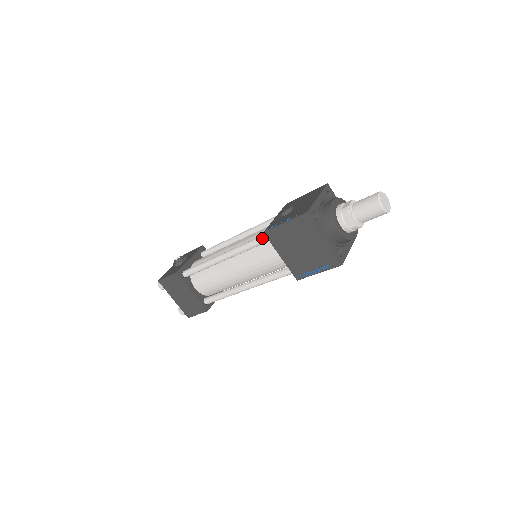
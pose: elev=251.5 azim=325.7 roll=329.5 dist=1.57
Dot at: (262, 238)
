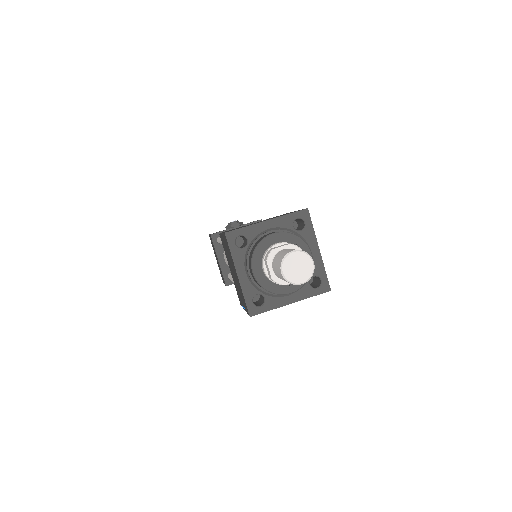
Dot at: occluded
